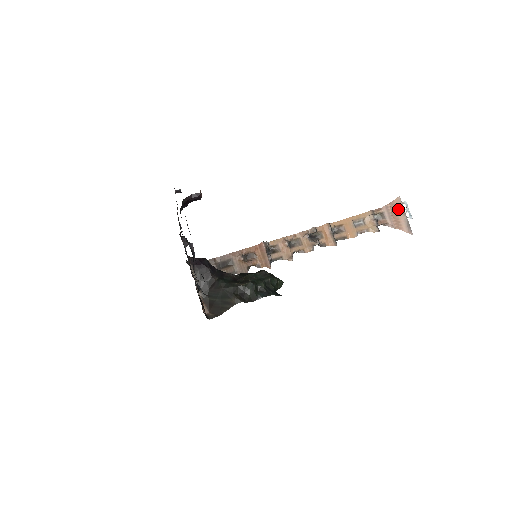
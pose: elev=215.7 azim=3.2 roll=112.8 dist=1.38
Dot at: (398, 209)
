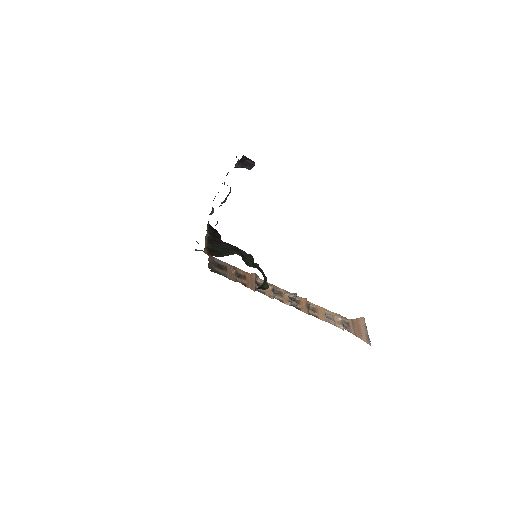
Dot at: (361, 324)
